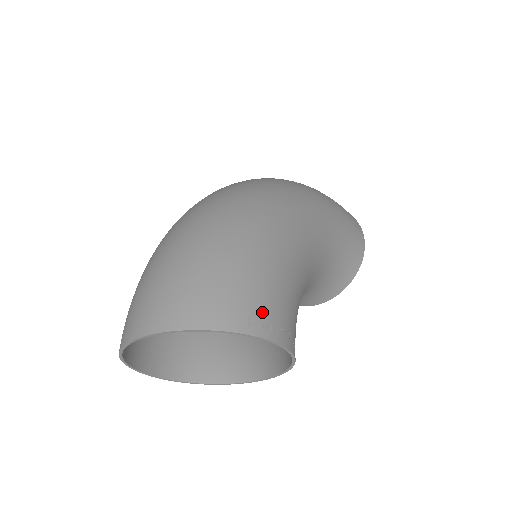
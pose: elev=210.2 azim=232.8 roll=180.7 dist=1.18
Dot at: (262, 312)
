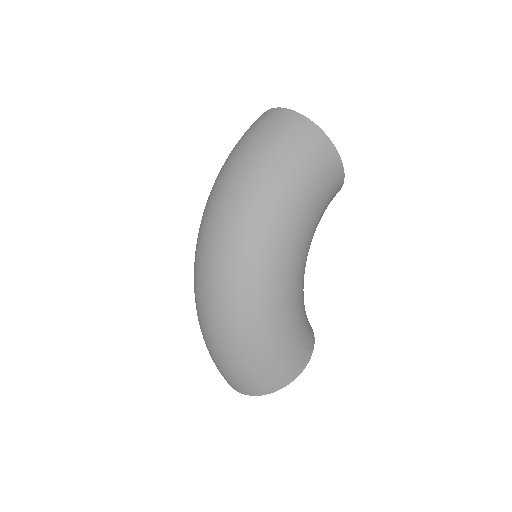
Dot at: (287, 373)
